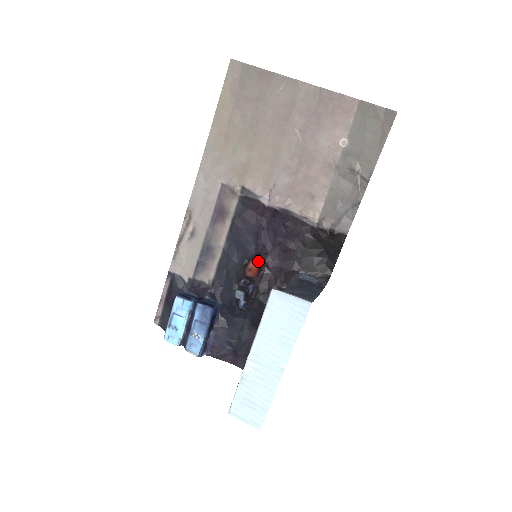
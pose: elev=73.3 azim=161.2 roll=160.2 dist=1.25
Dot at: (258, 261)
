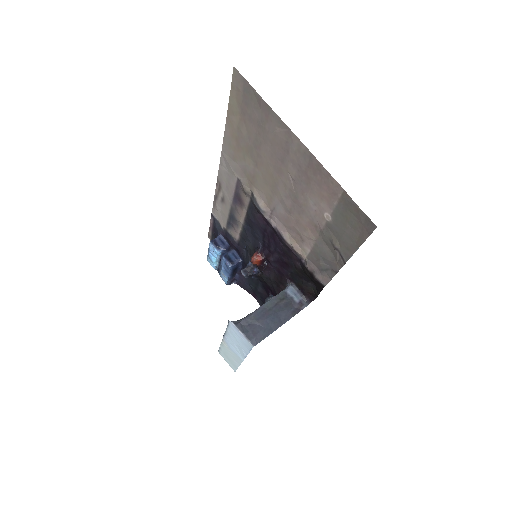
Dot at: (261, 256)
